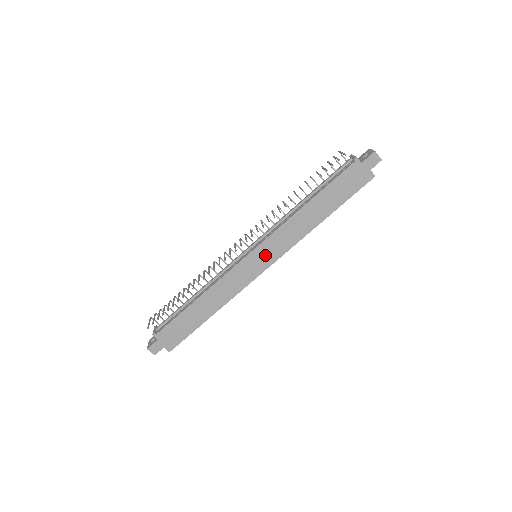
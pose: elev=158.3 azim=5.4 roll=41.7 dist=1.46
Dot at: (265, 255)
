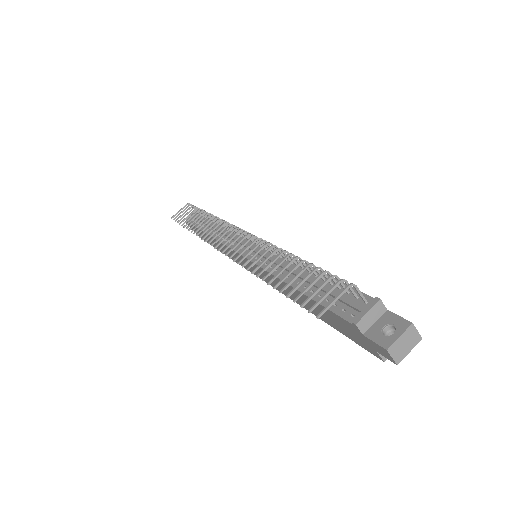
Dot at: occluded
